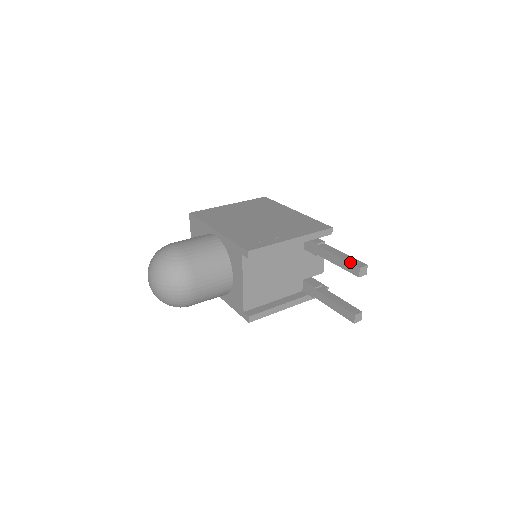
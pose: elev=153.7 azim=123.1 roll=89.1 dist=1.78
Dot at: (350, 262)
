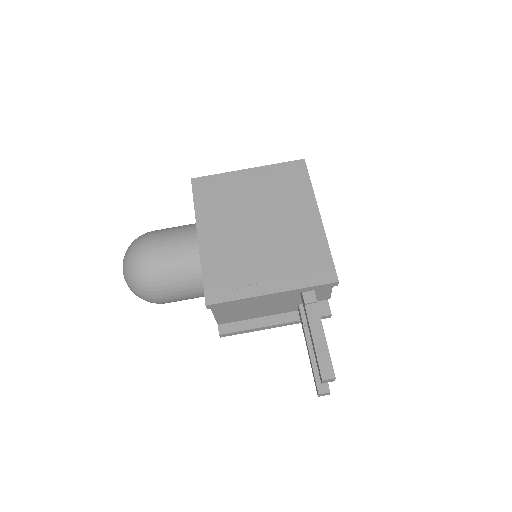
Dot at: (318, 363)
